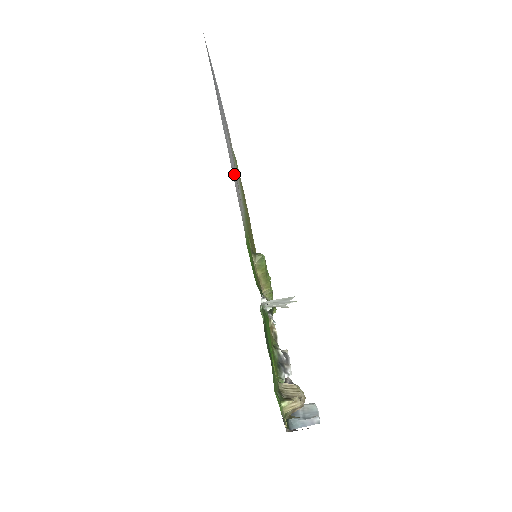
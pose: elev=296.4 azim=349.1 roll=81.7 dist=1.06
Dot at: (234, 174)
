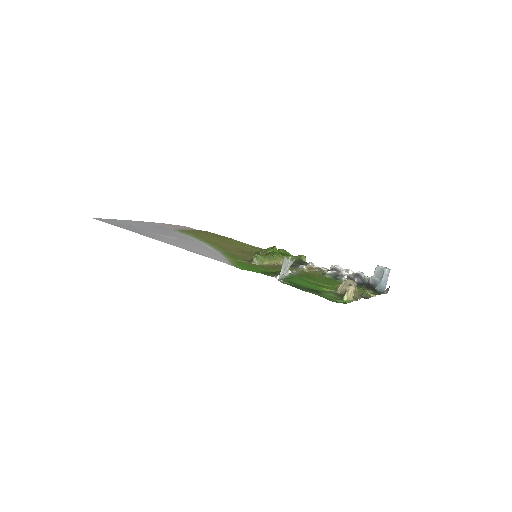
Dot at: (193, 248)
